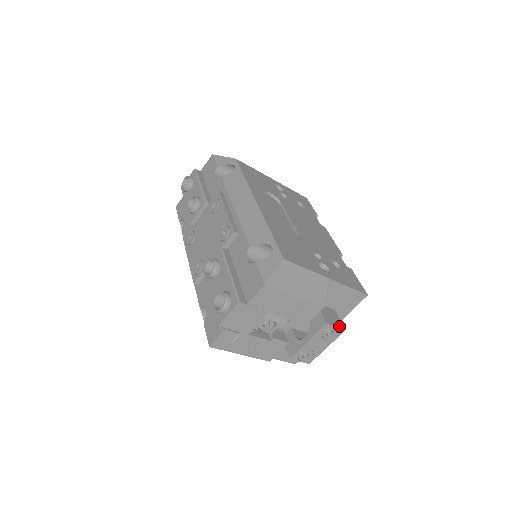
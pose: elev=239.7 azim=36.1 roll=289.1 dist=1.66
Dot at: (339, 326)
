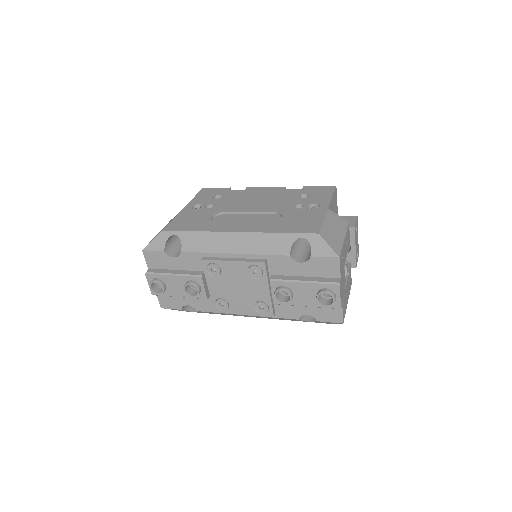
Dot at: (355, 219)
